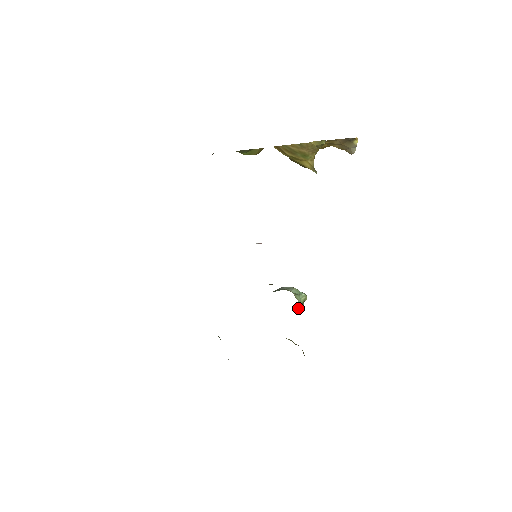
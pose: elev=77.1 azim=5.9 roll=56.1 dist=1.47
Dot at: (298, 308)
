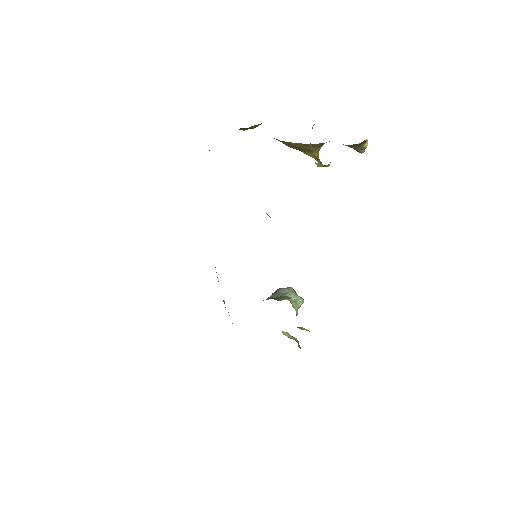
Dot at: occluded
